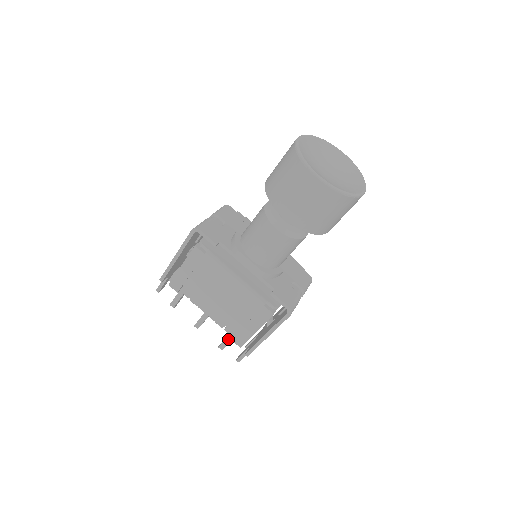
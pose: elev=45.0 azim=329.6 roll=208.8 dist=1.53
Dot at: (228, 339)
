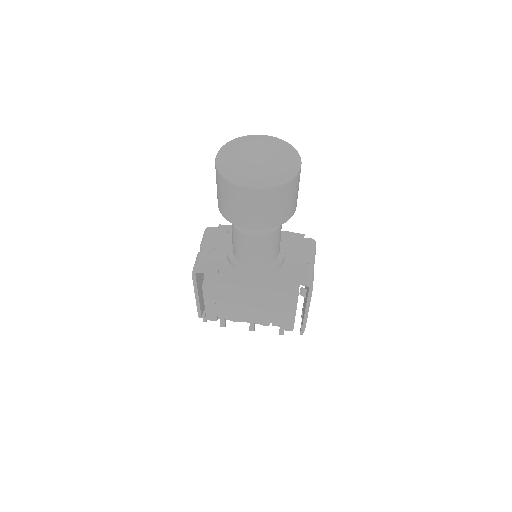
Dot at: occluded
